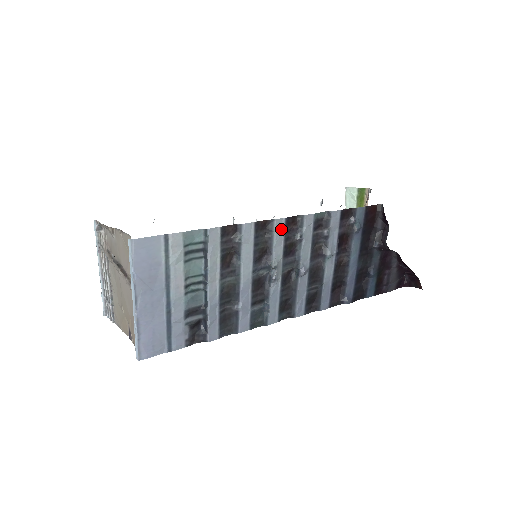
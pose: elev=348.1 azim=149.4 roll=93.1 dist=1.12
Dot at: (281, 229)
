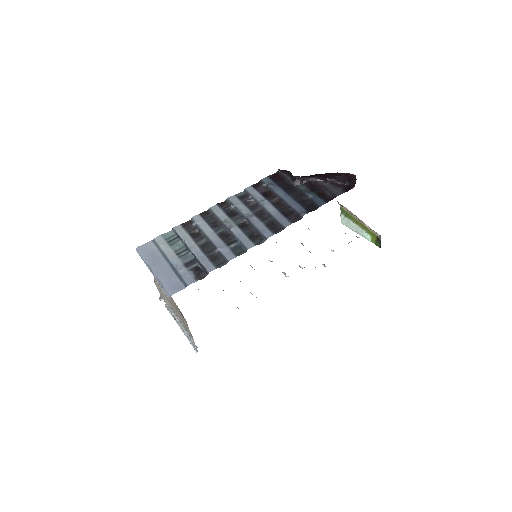
Dot at: (218, 209)
